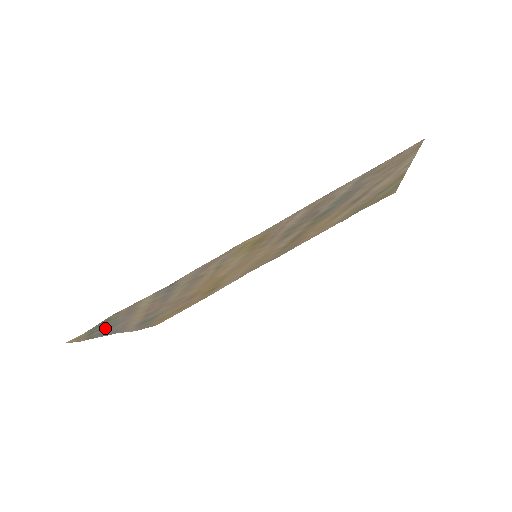
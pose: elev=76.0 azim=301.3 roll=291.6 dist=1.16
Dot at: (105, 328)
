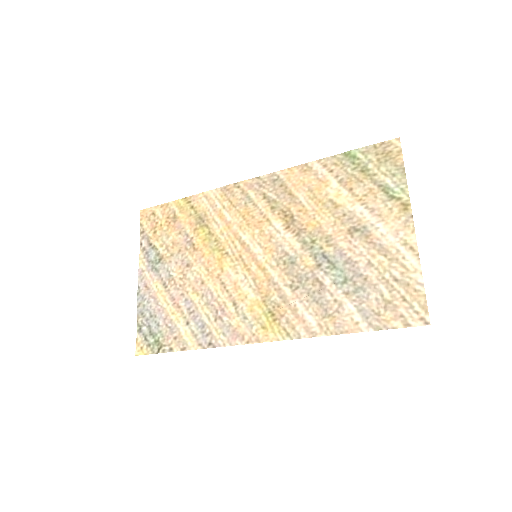
Dot at: (149, 325)
